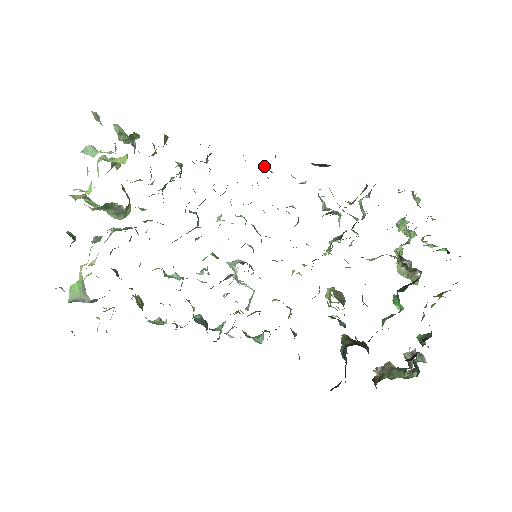
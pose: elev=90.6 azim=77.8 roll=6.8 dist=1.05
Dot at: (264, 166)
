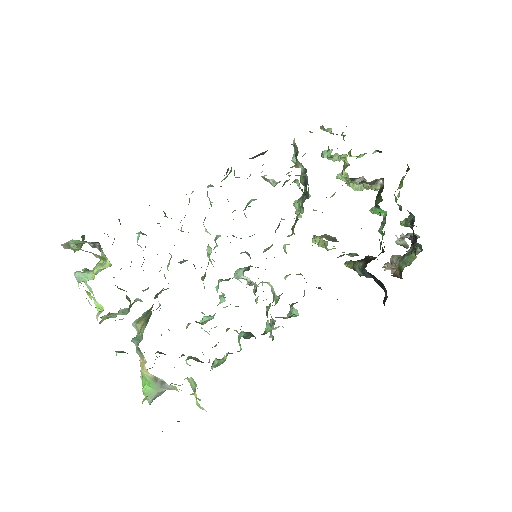
Dot at: (209, 186)
